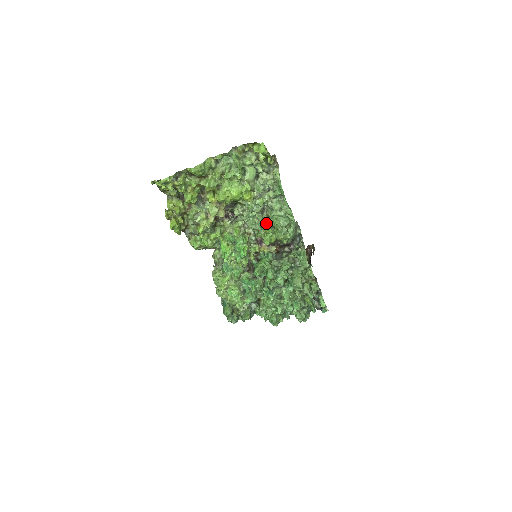
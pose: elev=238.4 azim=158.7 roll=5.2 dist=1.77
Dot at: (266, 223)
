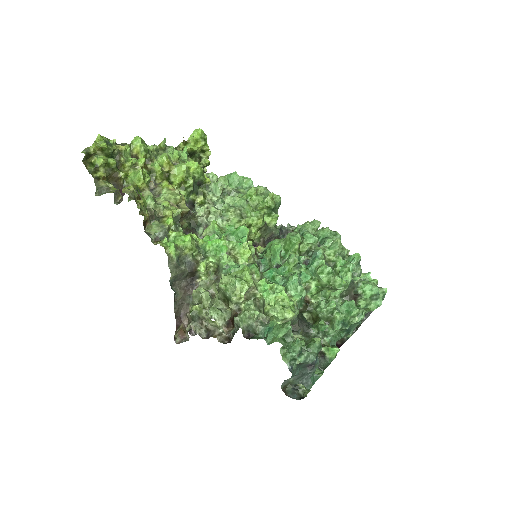
Dot at: occluded
